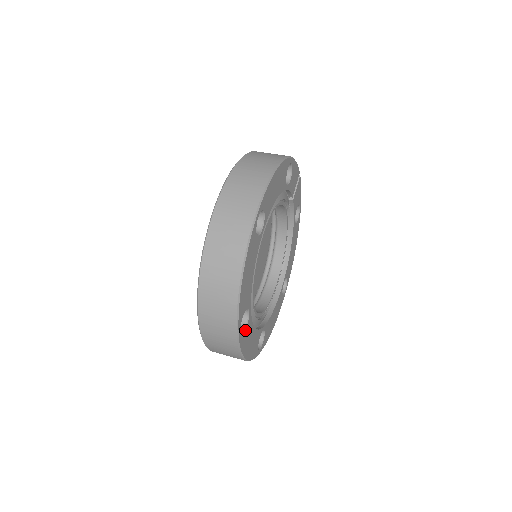
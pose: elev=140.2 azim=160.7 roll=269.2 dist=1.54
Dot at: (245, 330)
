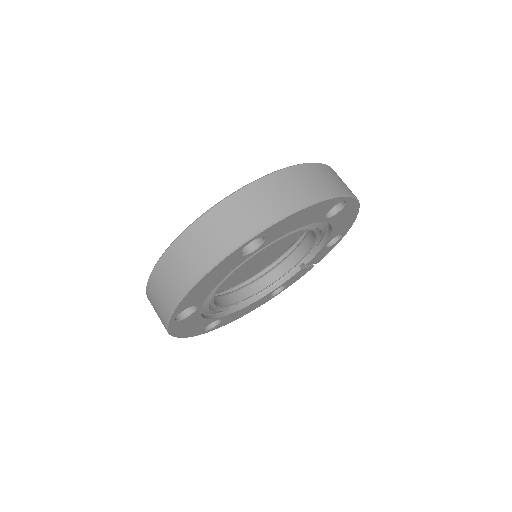
Dot at: (239, 256)
